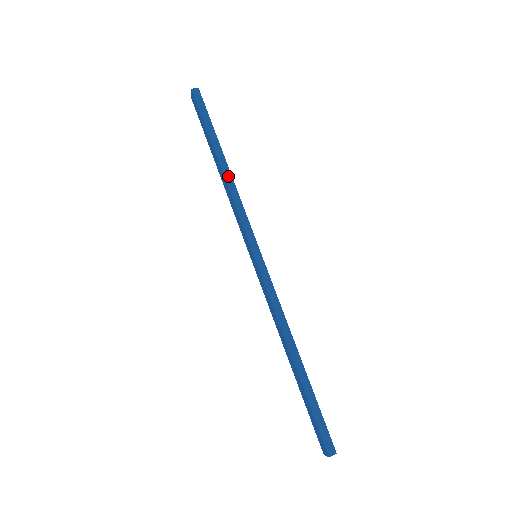
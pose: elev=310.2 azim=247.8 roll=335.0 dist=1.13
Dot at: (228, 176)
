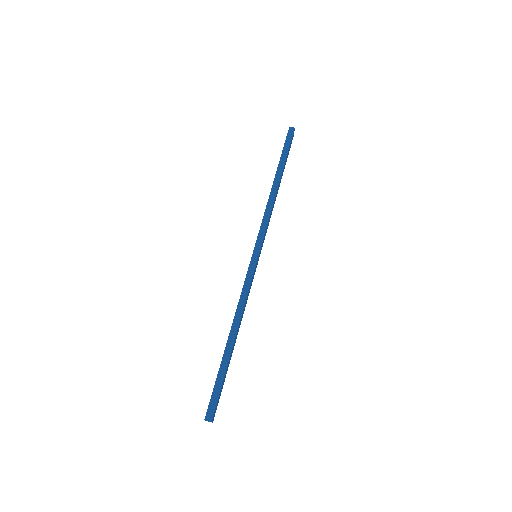
Dot at: (273, 193)
